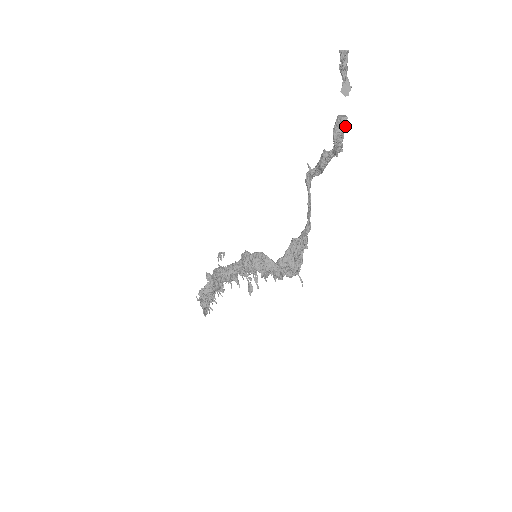
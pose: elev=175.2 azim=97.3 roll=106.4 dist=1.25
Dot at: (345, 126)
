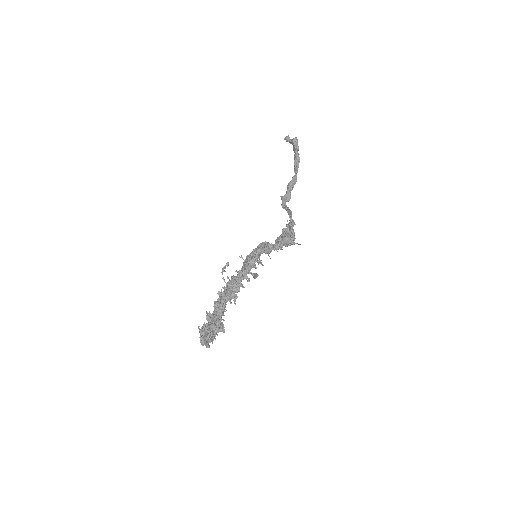
Dot at: (297, 139)
